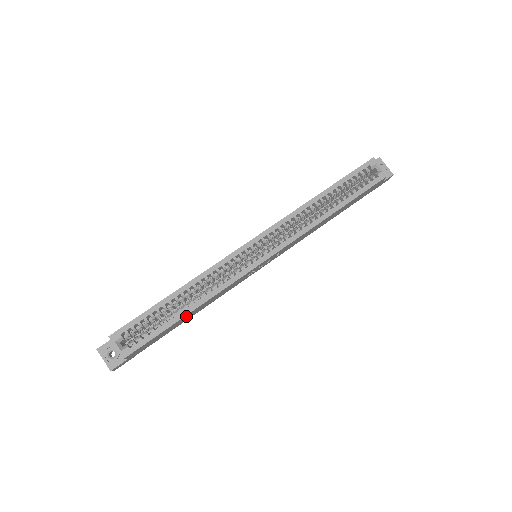
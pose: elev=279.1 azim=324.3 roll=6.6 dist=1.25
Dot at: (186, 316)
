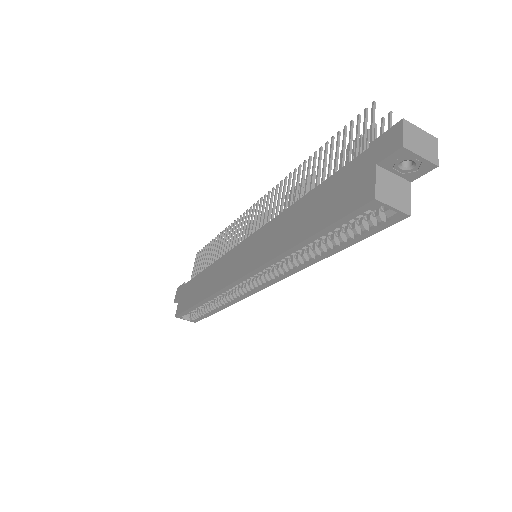
Dot at: occluded
